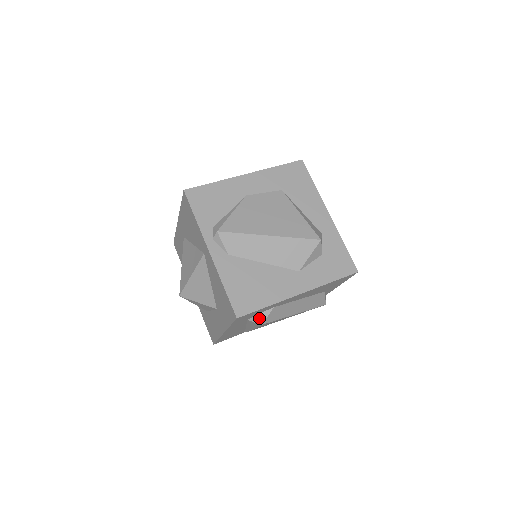
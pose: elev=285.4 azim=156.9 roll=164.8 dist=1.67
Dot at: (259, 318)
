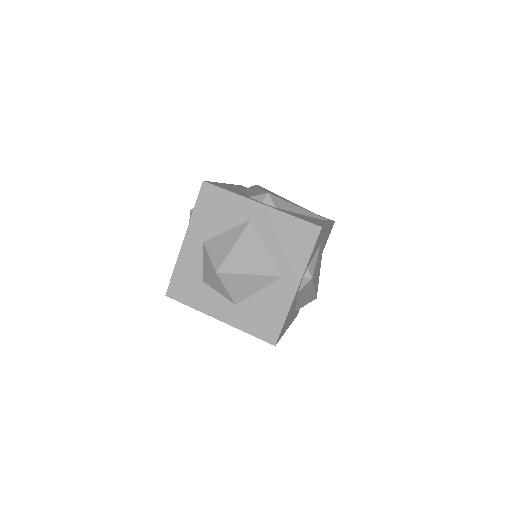
Dot at: occluded
